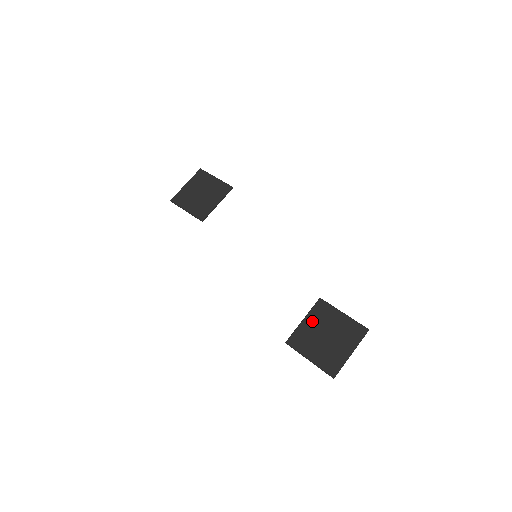
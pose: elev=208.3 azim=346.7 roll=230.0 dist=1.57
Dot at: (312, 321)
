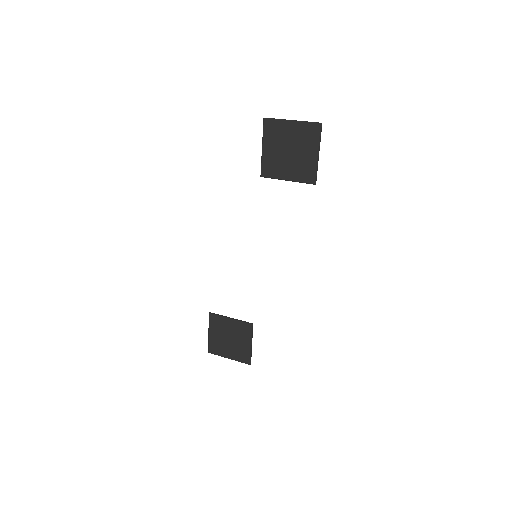
Dot at: (233, 326)
